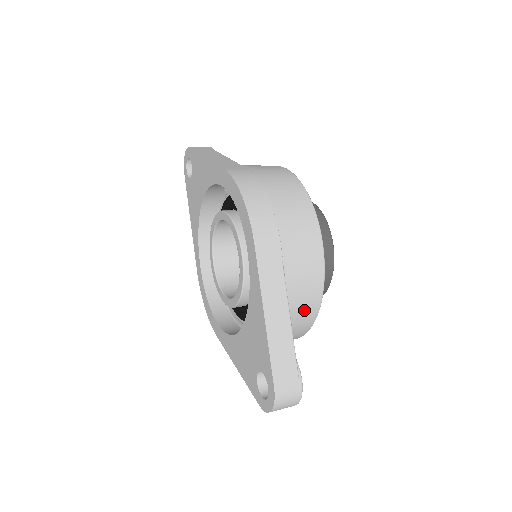
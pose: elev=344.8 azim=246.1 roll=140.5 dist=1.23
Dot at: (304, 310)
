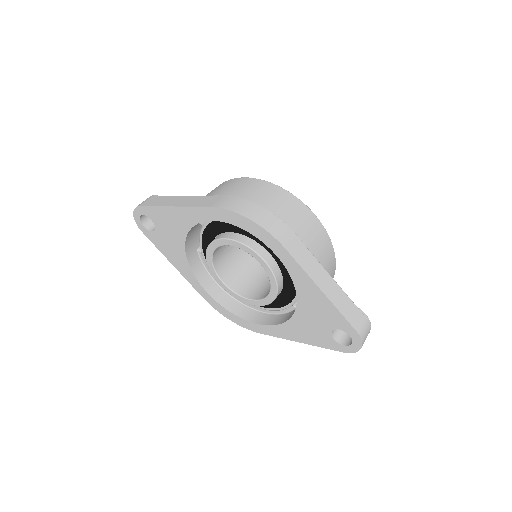
Dot at: (330, 269)
